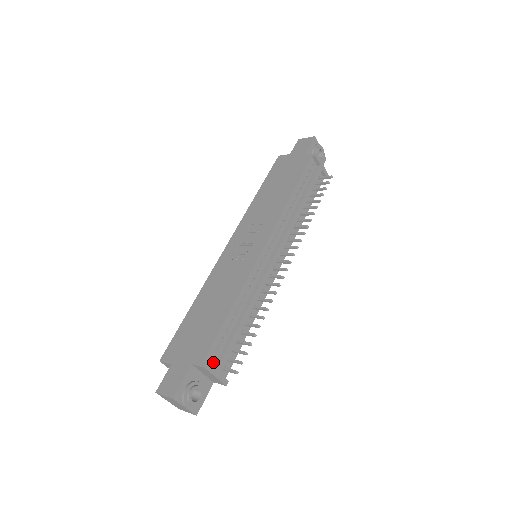
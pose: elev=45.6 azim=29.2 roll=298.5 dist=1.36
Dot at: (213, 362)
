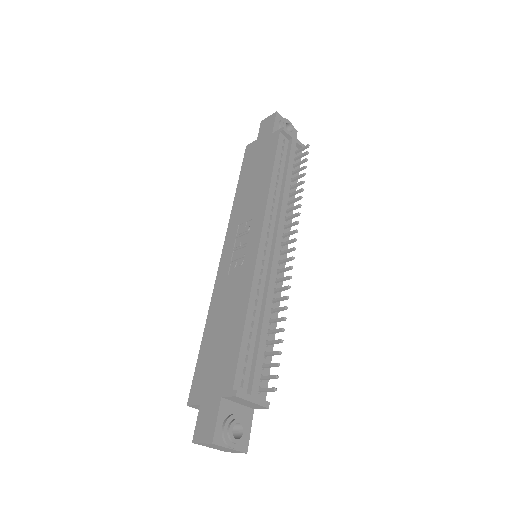
Dot at: (244, 387)
